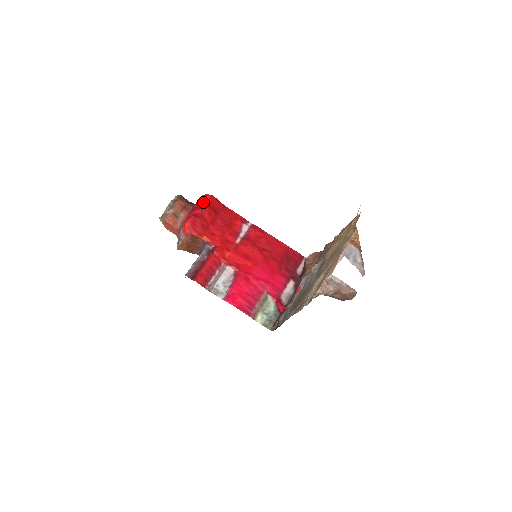
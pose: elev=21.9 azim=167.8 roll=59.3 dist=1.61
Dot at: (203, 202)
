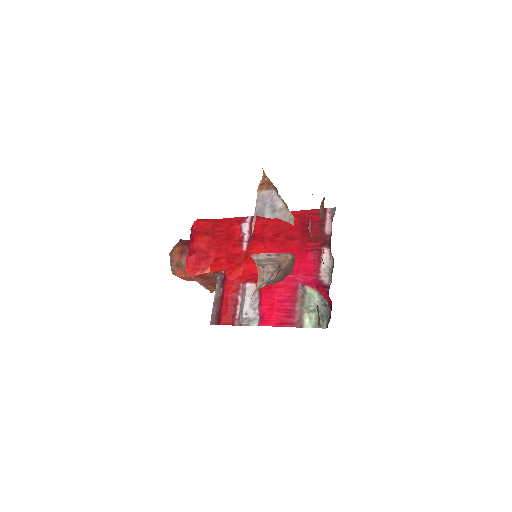
Dot at: (191, 234)
